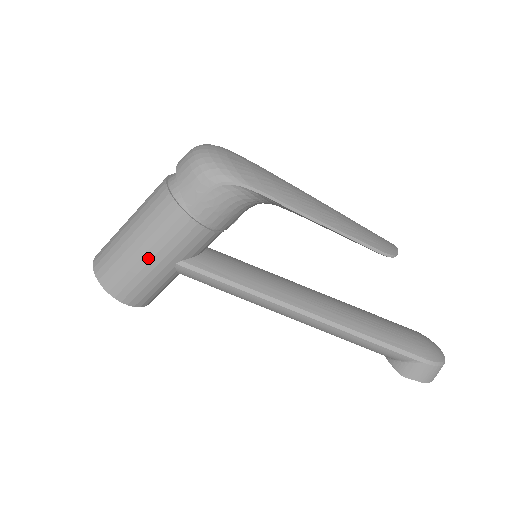
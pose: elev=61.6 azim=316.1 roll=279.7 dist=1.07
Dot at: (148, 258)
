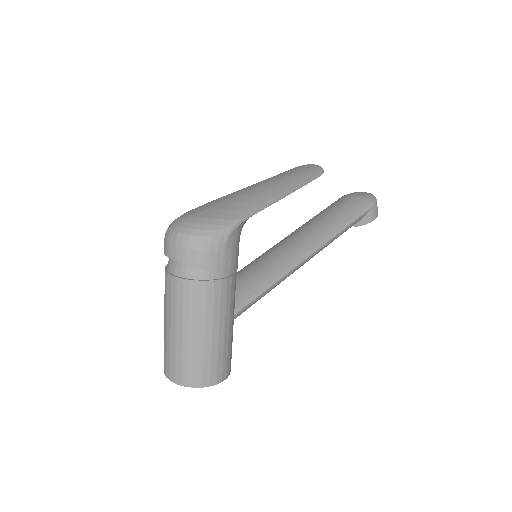
Dot at: (222, 333)
